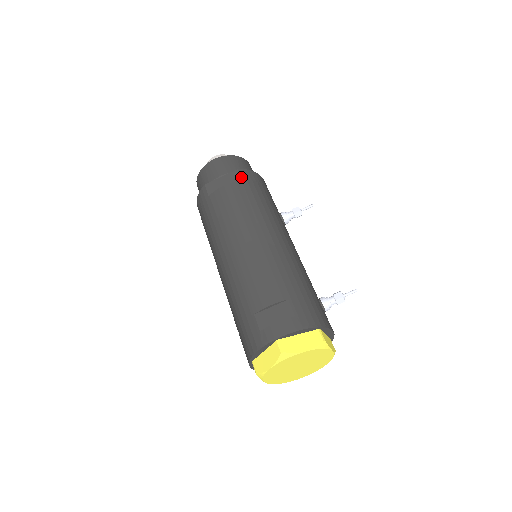
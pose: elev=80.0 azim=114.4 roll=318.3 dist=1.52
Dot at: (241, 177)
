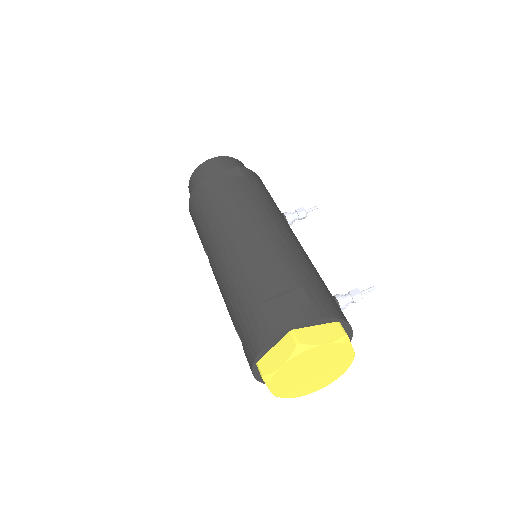
Dot at: (241, 173)
